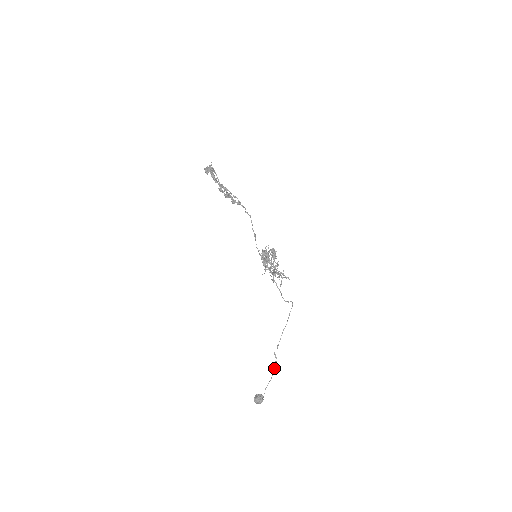
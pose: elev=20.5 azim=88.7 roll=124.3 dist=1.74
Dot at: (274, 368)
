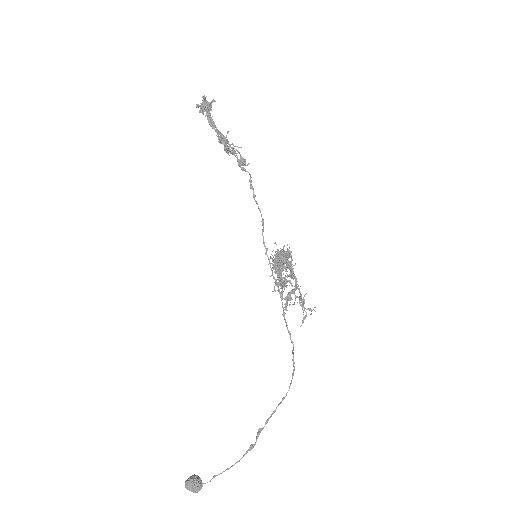
Dot at: (245, 453)
